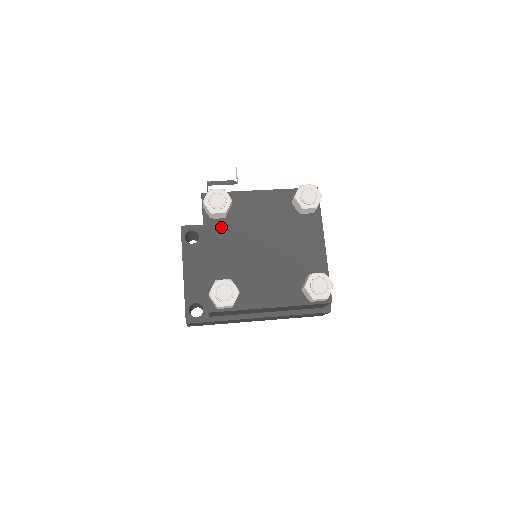
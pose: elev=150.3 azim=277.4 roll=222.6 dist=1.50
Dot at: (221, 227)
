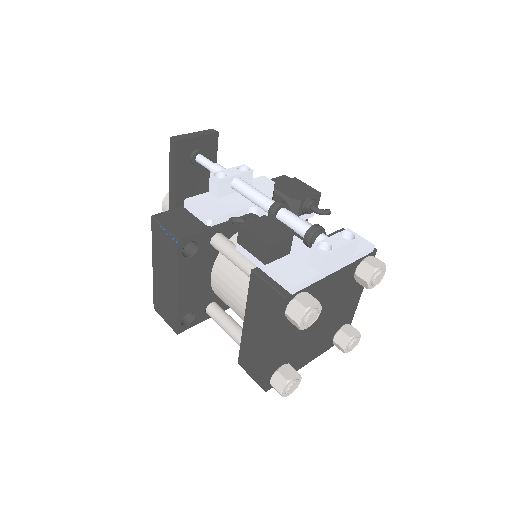
Dot at: occluded
